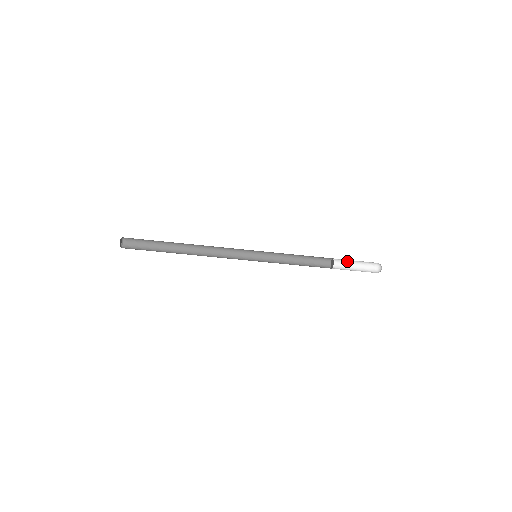
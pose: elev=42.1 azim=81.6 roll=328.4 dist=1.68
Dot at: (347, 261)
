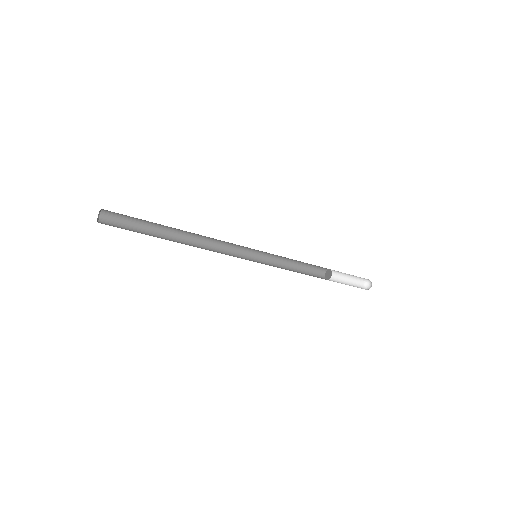
Dot at: (339, 277)
